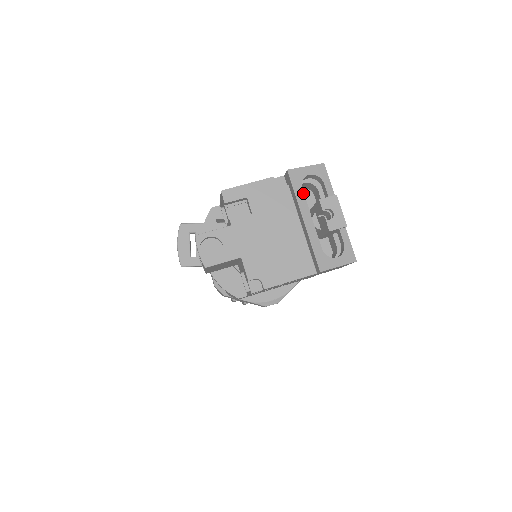
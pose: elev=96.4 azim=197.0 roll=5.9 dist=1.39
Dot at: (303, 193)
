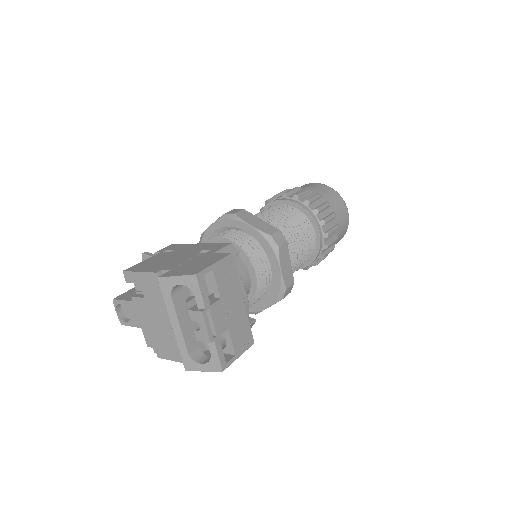
Dot at: (172, 302)
